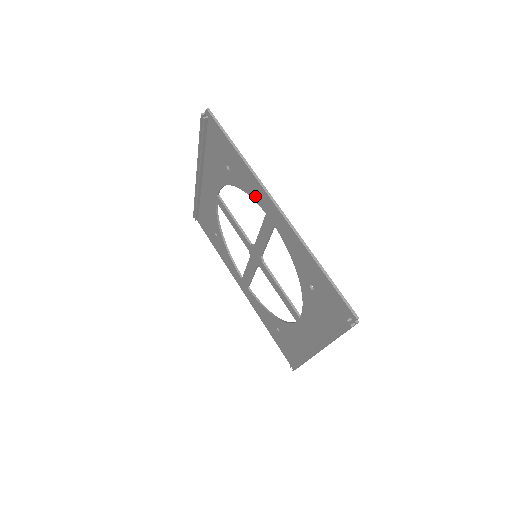
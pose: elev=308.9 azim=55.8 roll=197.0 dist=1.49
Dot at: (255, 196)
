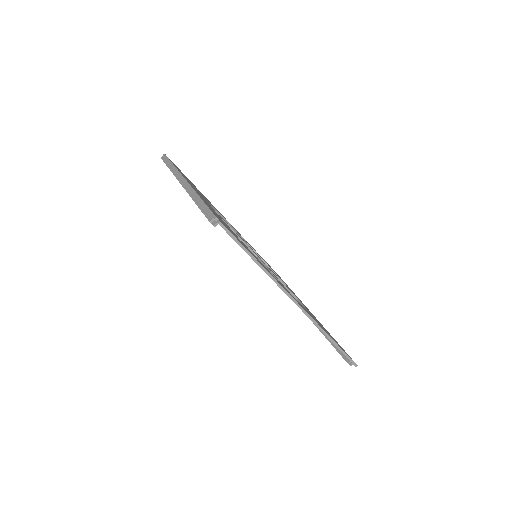
Dot at: occluded
